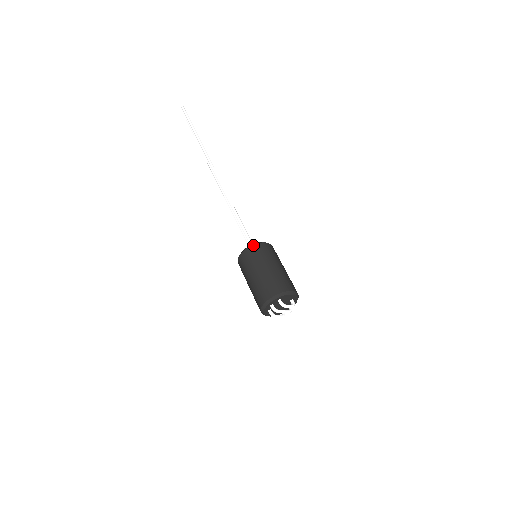
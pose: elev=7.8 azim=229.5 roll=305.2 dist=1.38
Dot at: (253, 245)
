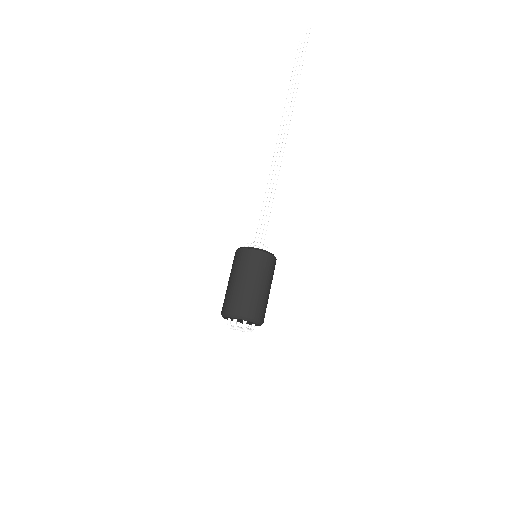
Dot at: (263, 252)
